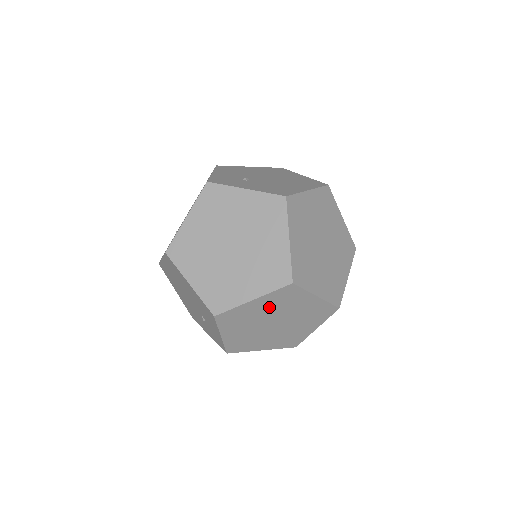
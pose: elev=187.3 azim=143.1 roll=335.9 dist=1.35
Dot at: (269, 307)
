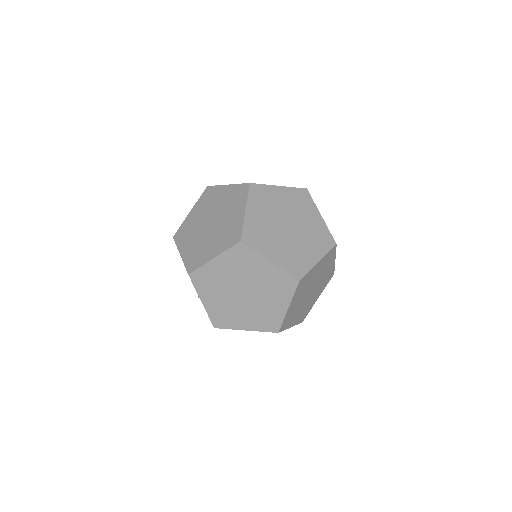
Dot at: (231, 270)
